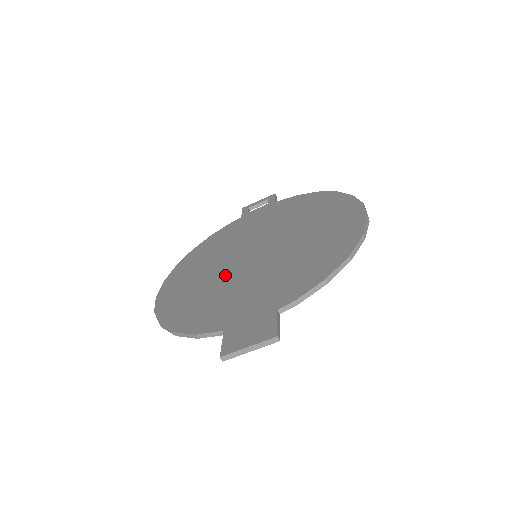
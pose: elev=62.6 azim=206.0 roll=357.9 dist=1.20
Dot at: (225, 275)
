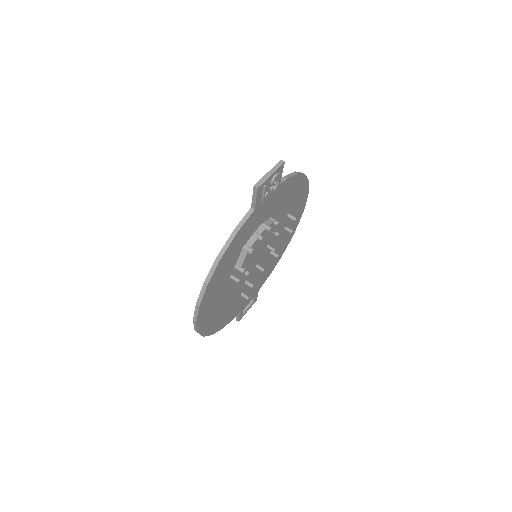
Dot at: occluded
